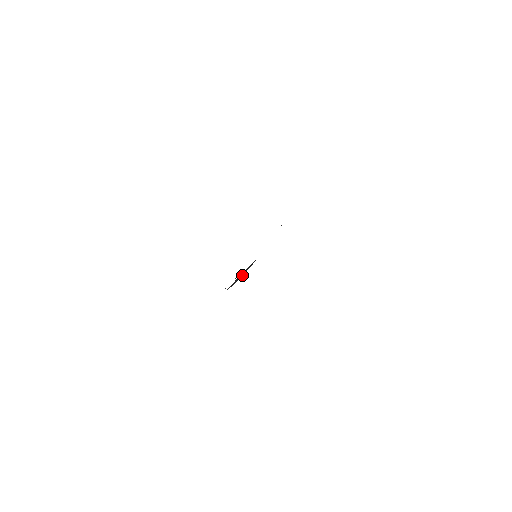
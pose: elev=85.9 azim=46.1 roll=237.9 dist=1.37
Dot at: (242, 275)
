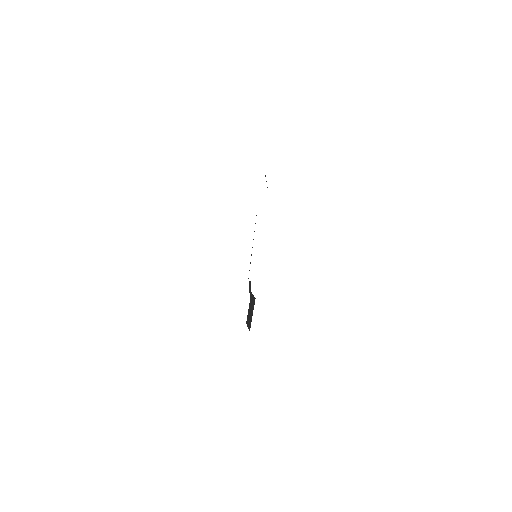
Dot at: (250, 322)
